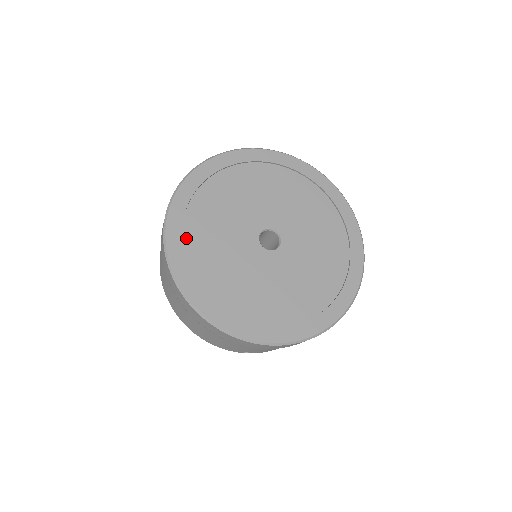
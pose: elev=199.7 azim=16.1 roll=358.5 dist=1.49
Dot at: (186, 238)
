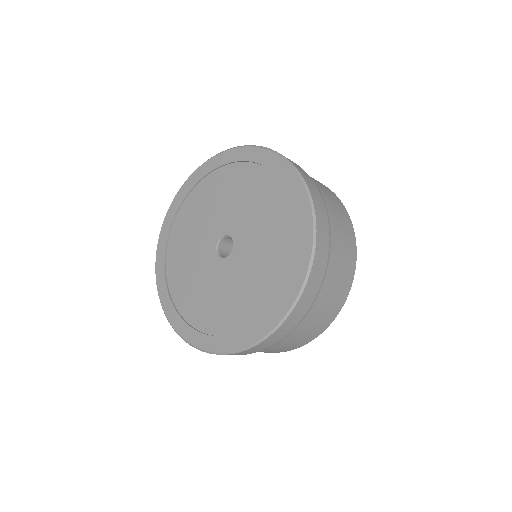
Dot at: (192, 194)
